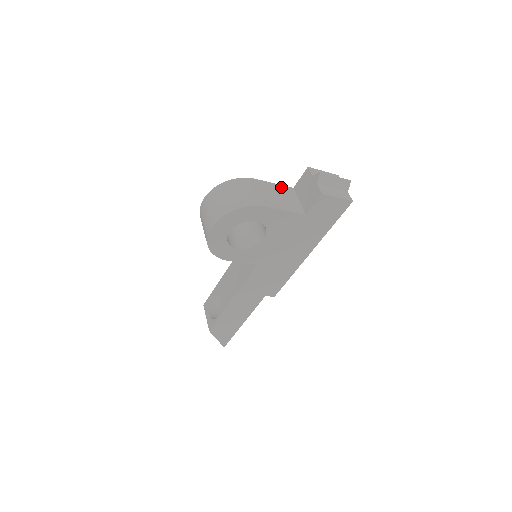
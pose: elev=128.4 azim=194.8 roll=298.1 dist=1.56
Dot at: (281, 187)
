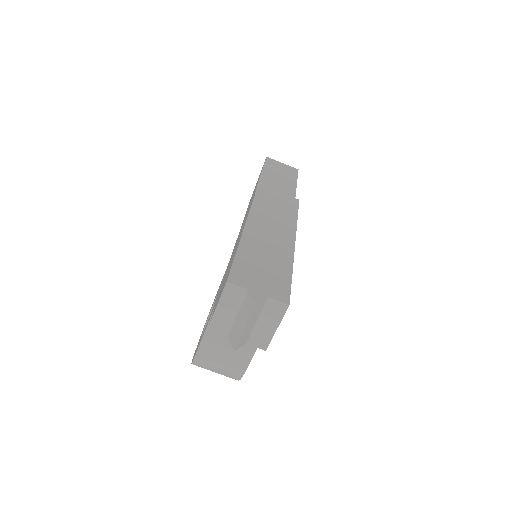
Dot at: occluded
